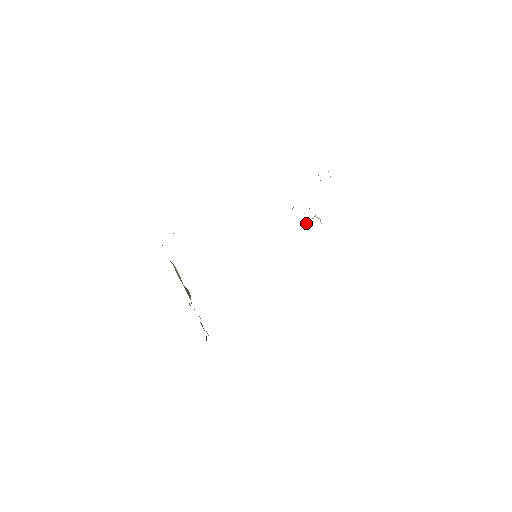
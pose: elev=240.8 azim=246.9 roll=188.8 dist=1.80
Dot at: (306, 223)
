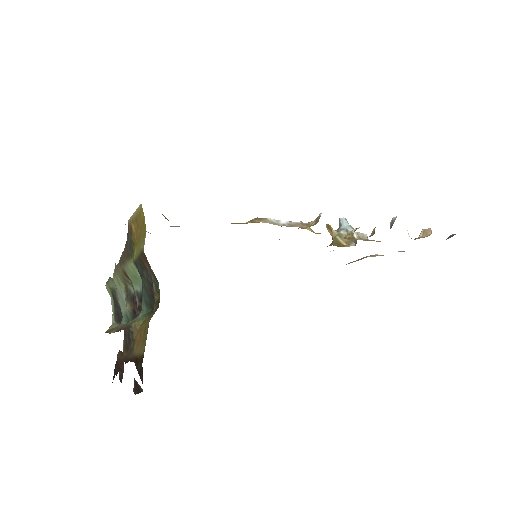
Dot at: (341, 239)
